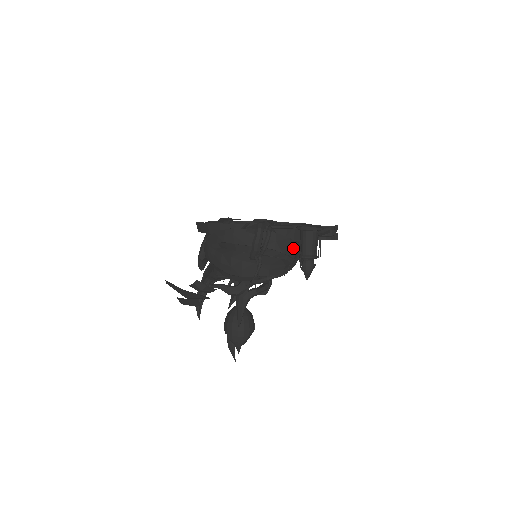
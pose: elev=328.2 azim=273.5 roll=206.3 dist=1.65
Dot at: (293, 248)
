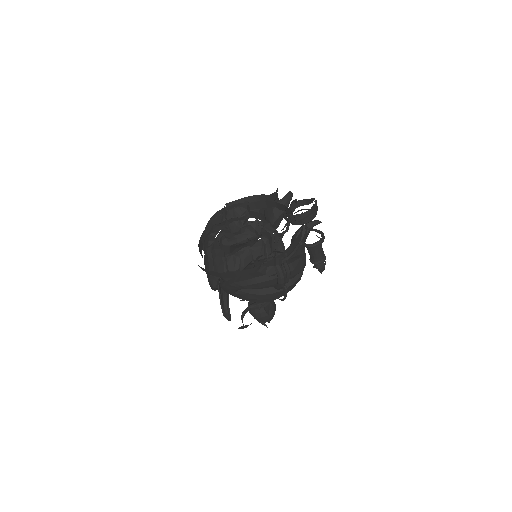
Dot at: (304, 260)
